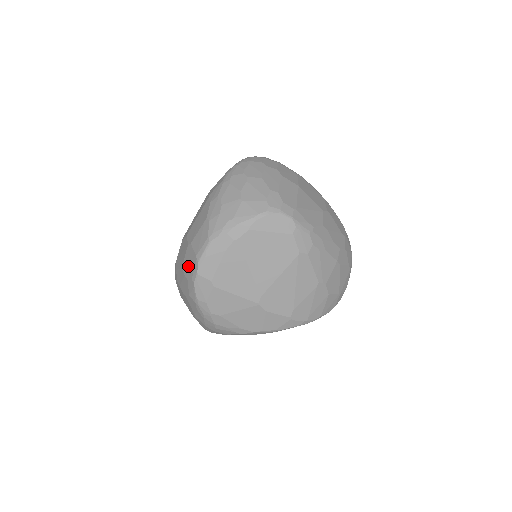
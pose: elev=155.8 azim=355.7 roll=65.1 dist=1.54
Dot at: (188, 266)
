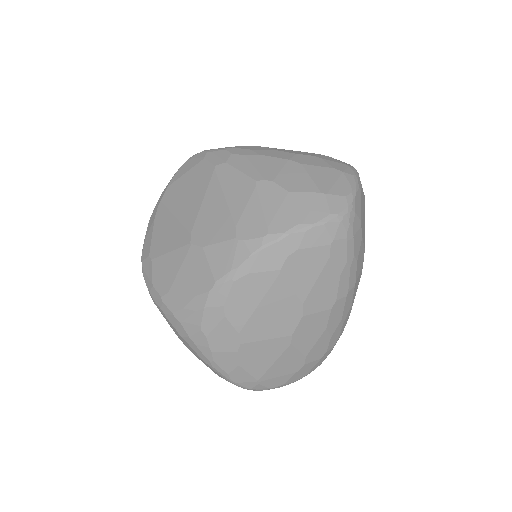
Dot at: occluded
